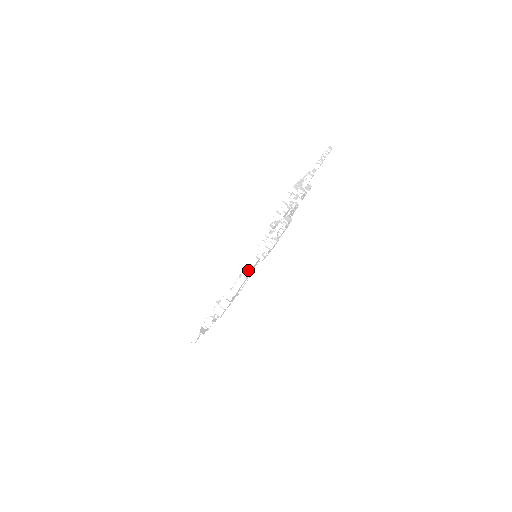
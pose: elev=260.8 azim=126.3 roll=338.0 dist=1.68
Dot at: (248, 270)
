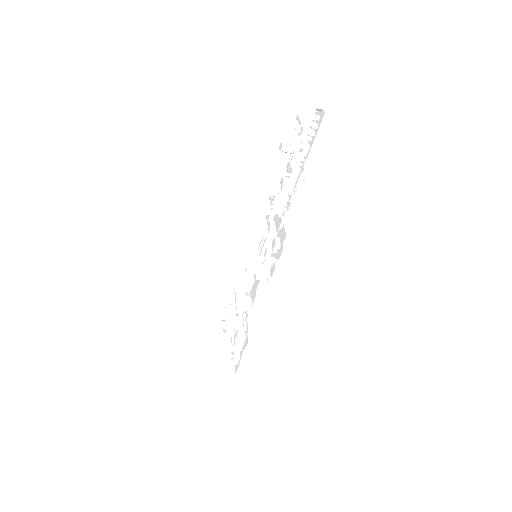
Dot at: (251, 281)
